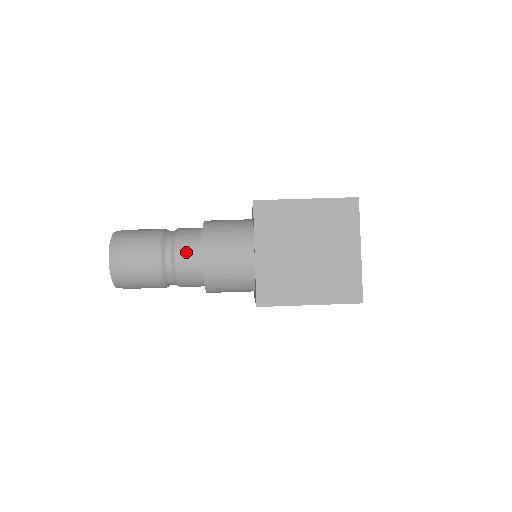
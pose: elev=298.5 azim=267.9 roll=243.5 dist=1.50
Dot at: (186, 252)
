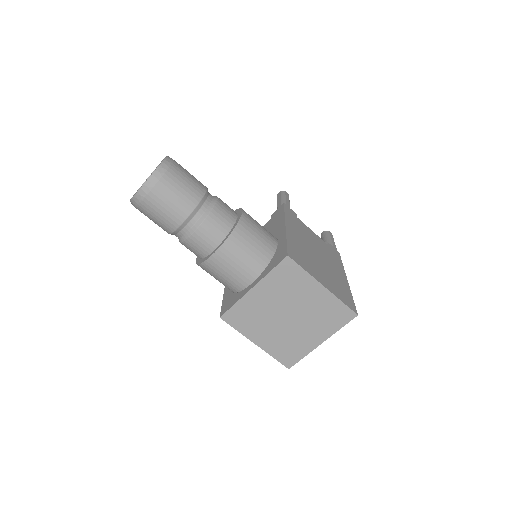
Dot at: (205, 236)
